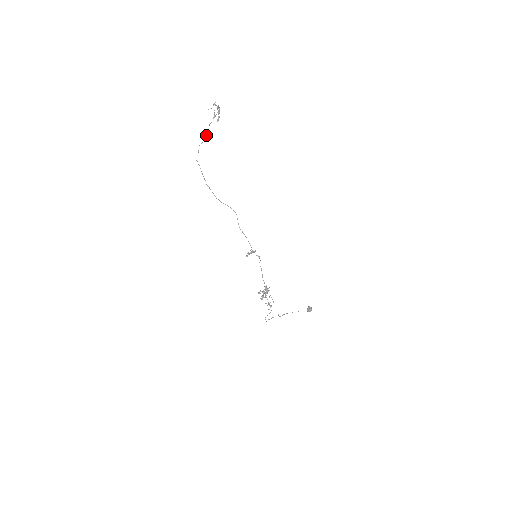
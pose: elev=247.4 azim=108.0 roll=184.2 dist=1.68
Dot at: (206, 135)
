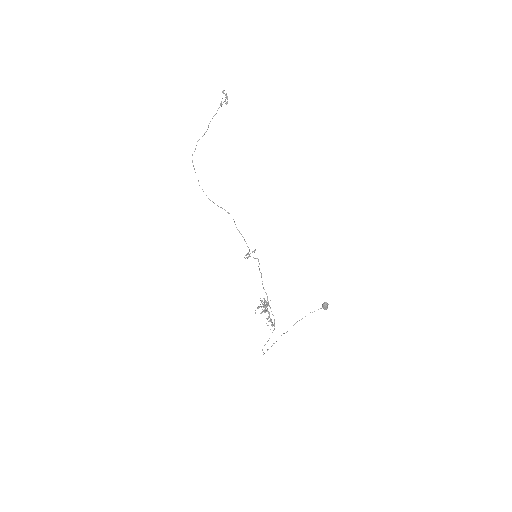
Dot at: (206, 131)
